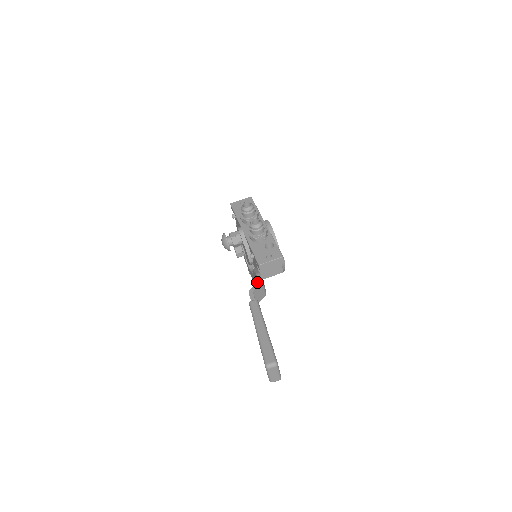
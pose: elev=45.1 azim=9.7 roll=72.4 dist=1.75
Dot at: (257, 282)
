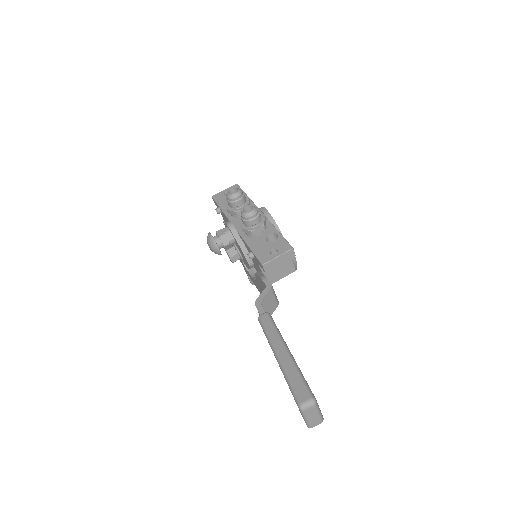
Dot at: occluded
